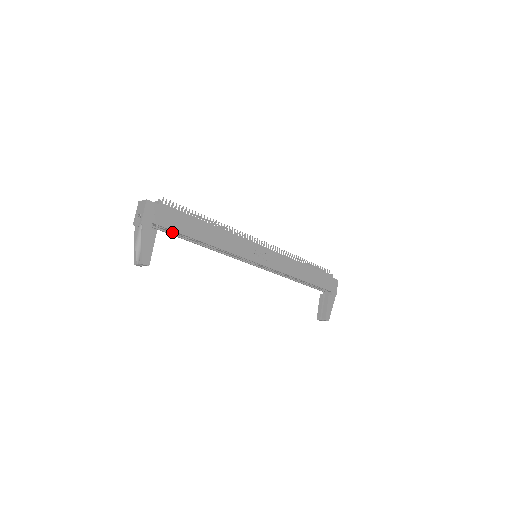
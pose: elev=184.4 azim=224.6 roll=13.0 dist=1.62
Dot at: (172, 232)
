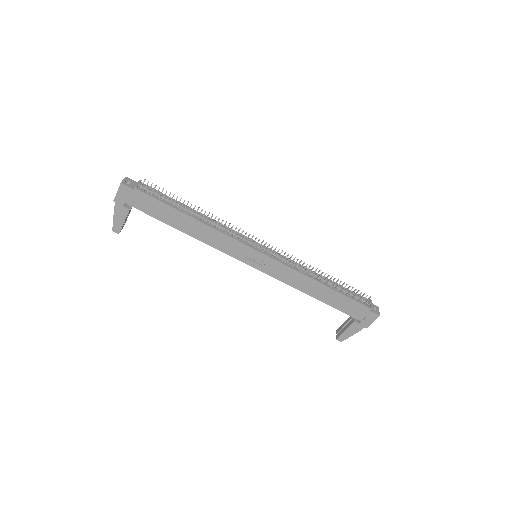
Dot at: occluded
